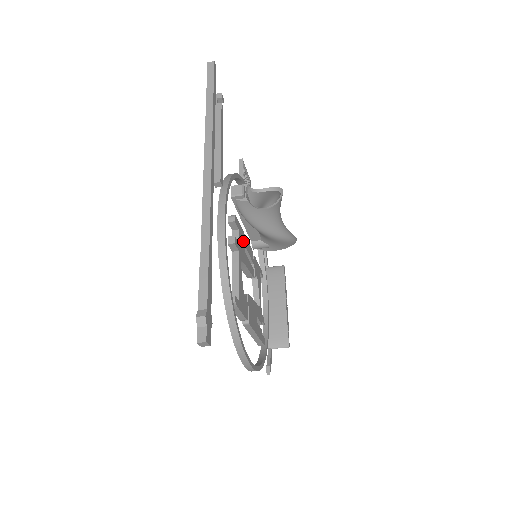
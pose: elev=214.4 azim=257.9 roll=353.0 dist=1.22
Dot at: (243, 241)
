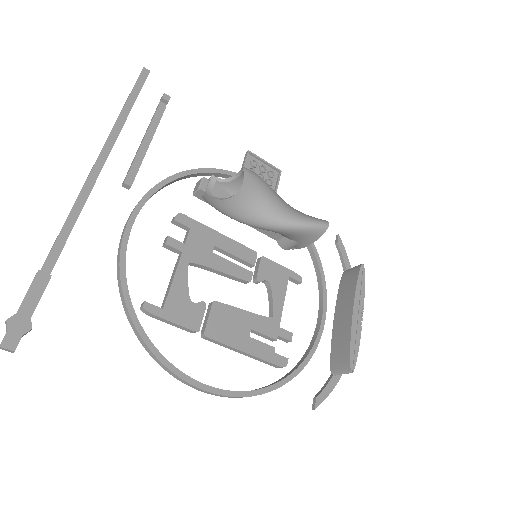
Dot at: (210, 241)
